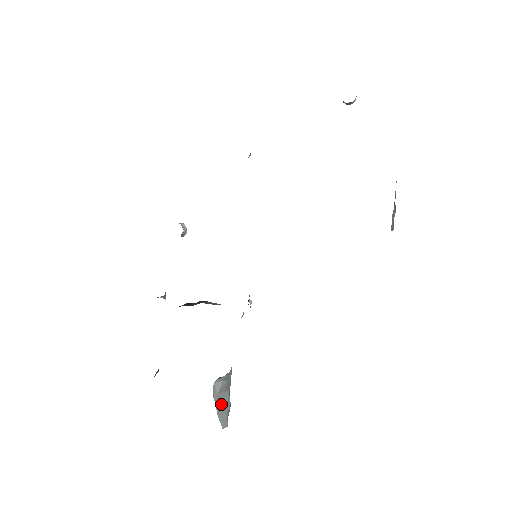
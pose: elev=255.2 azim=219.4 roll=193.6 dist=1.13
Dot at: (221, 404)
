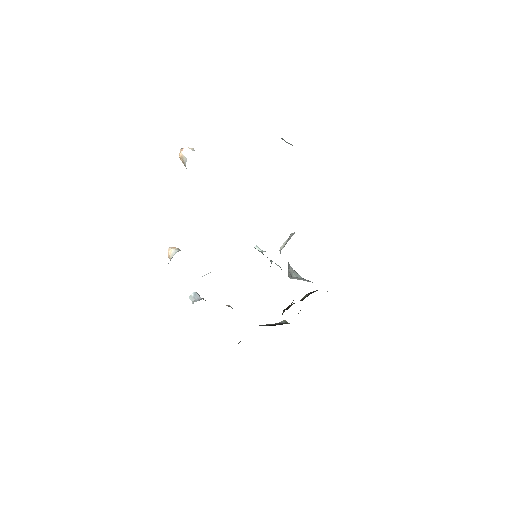
Dot at: occluded
